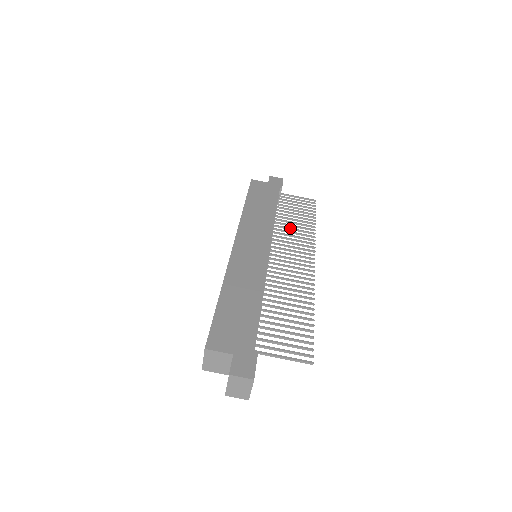
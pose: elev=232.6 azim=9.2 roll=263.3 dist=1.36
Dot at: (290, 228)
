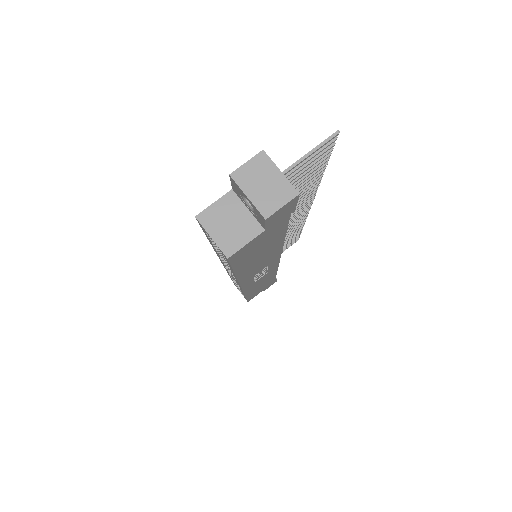
Dot at: occluded
